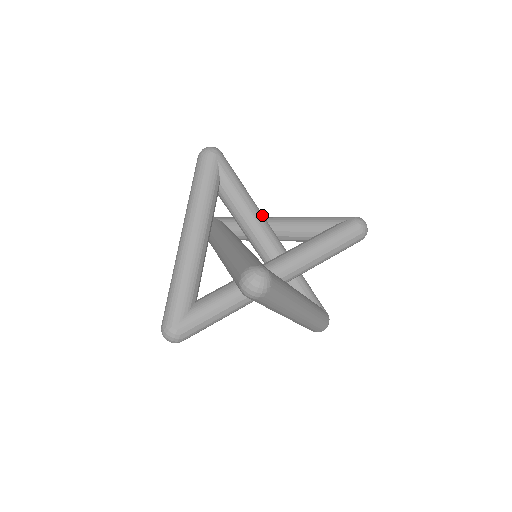
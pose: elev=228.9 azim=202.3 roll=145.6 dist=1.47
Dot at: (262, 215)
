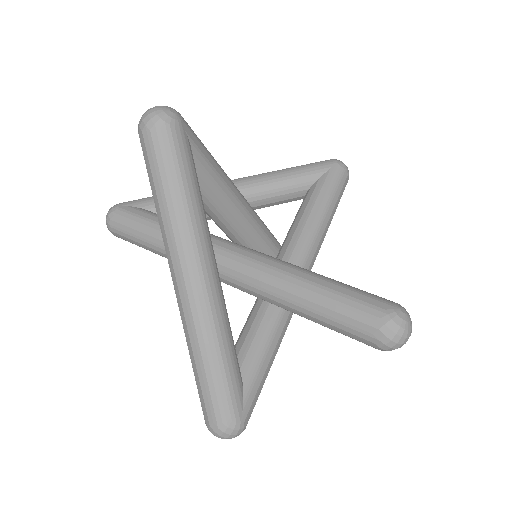
Dot at: (241, 194)
